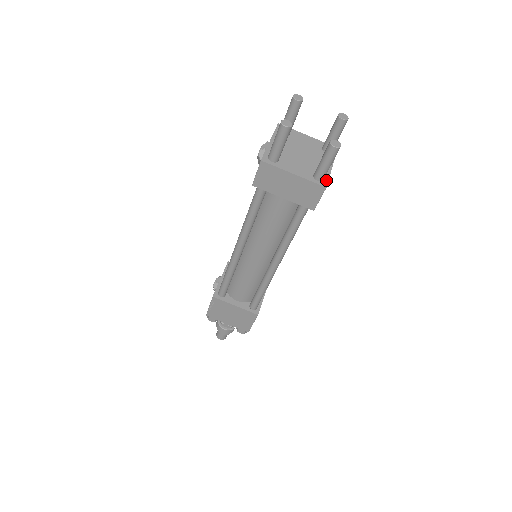
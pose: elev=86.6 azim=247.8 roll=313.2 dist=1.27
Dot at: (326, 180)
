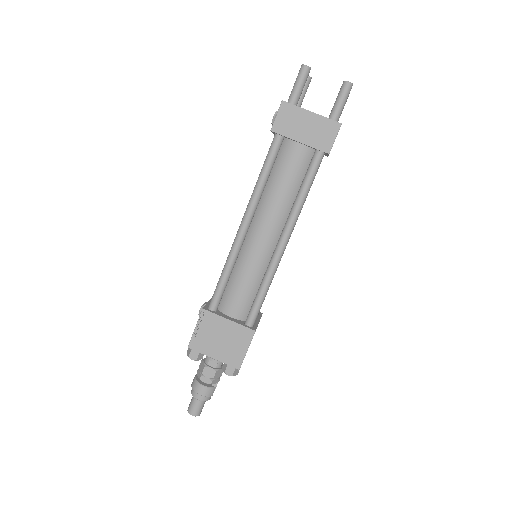
Dot at: occluded
